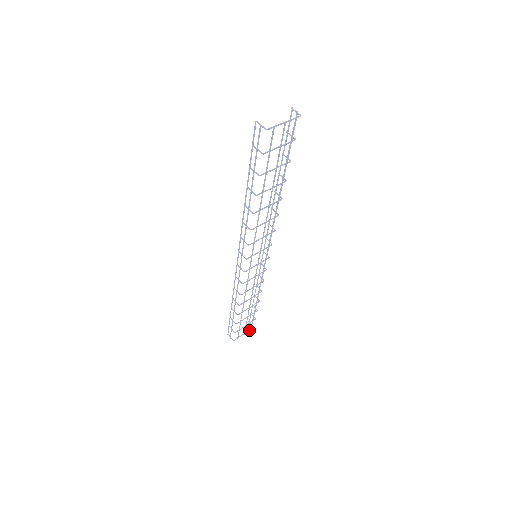
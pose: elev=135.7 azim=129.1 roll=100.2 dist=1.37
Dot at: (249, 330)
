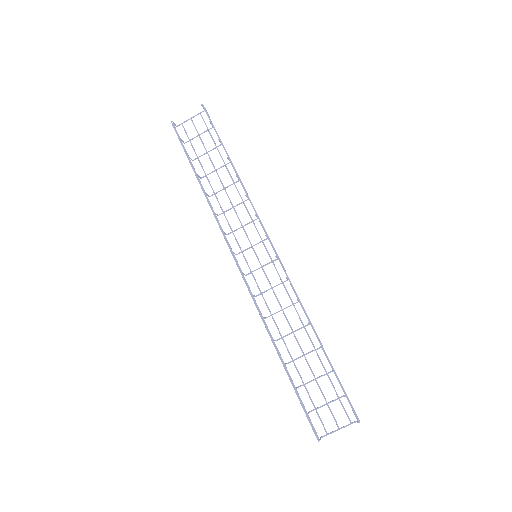
Dot at: (198, 114)
